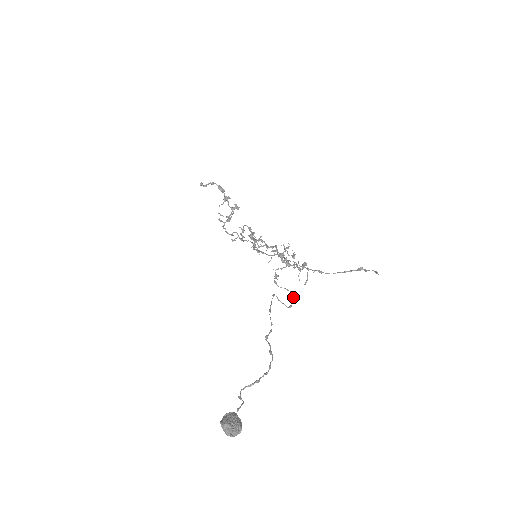
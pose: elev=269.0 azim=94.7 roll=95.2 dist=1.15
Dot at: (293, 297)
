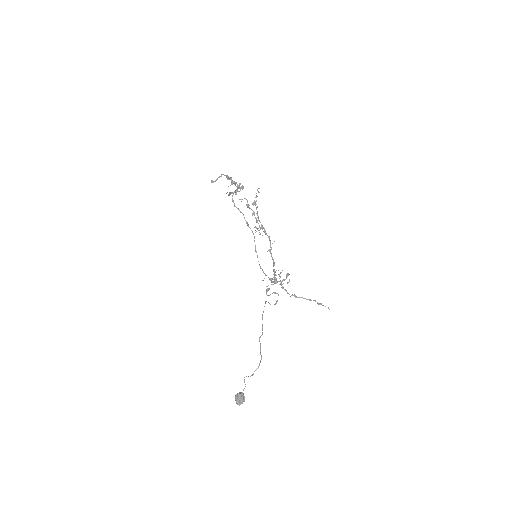
Dot at: occluded
